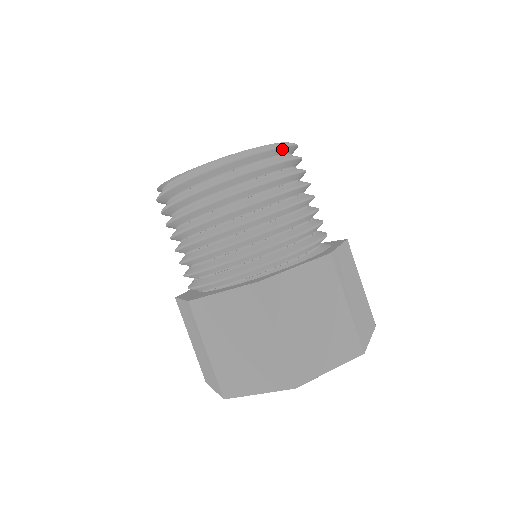
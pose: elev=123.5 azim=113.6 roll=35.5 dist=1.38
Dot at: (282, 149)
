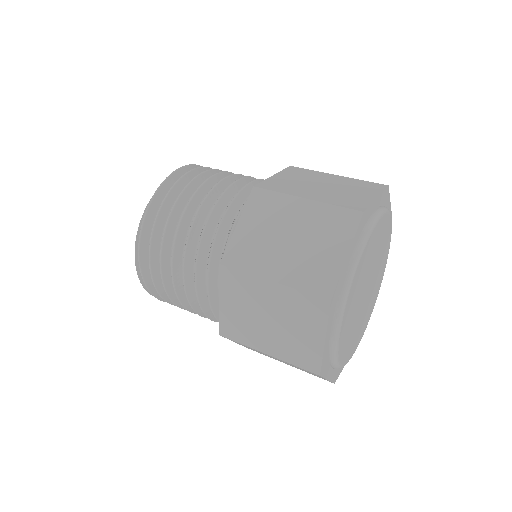
Dot at: occluded
